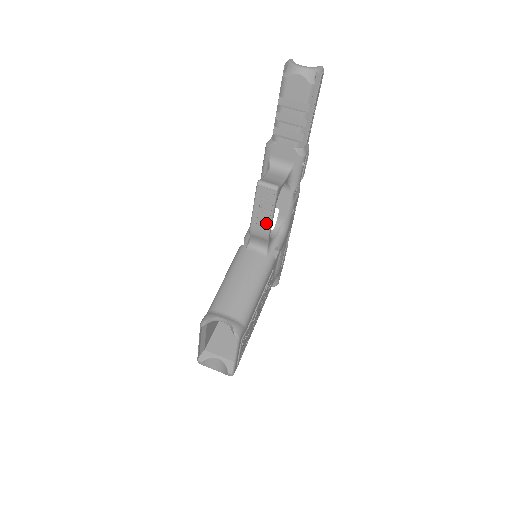
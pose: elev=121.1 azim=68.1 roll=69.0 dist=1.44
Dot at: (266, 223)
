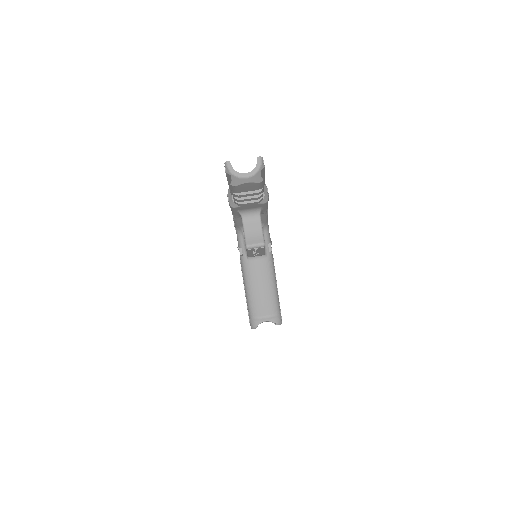
Dot at: (261, 254)
